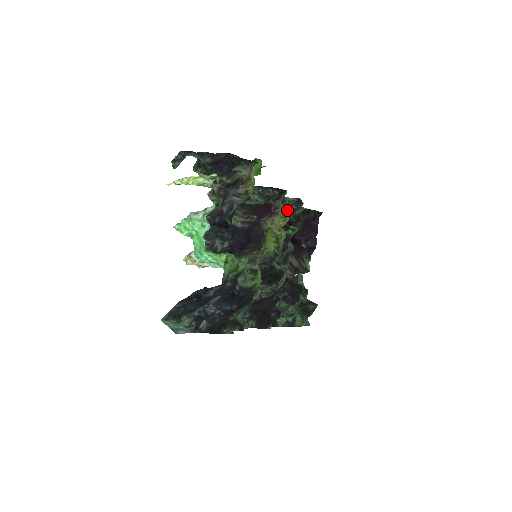
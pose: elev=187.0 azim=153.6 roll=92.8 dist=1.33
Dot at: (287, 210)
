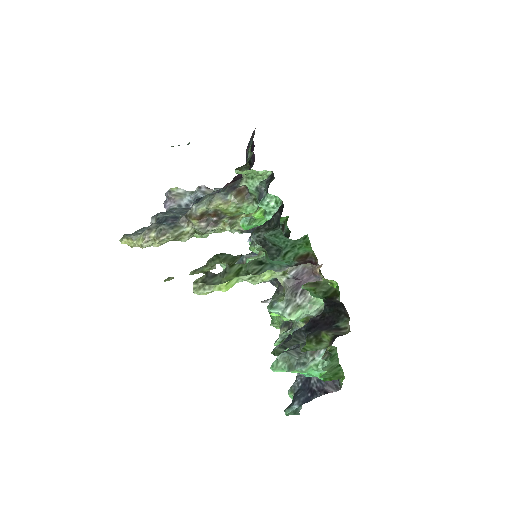
Dot at: (308, 242)
